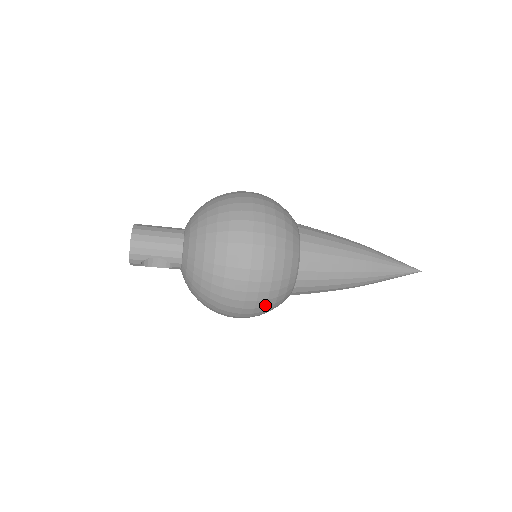
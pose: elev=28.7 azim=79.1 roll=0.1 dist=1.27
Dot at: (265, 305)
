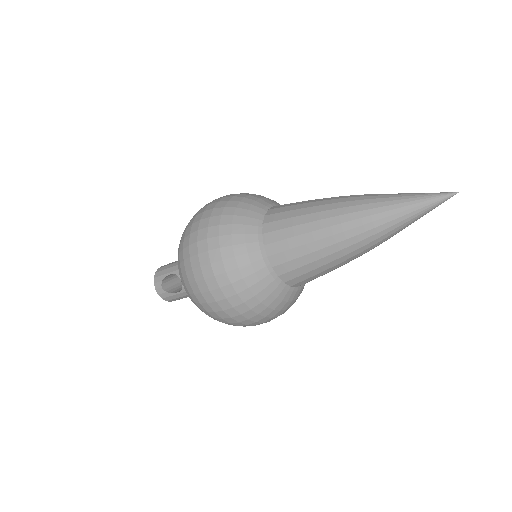
Dot at: (221, 258)
